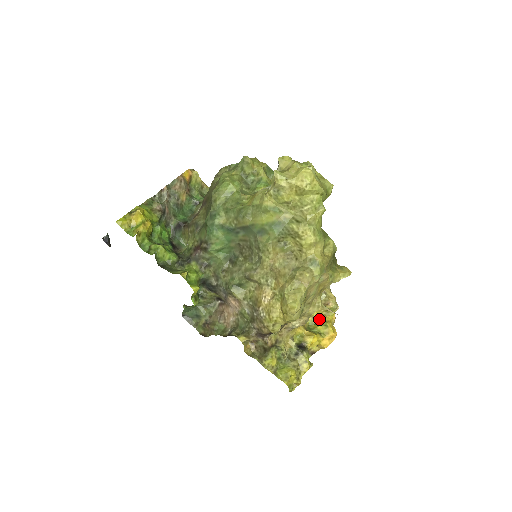
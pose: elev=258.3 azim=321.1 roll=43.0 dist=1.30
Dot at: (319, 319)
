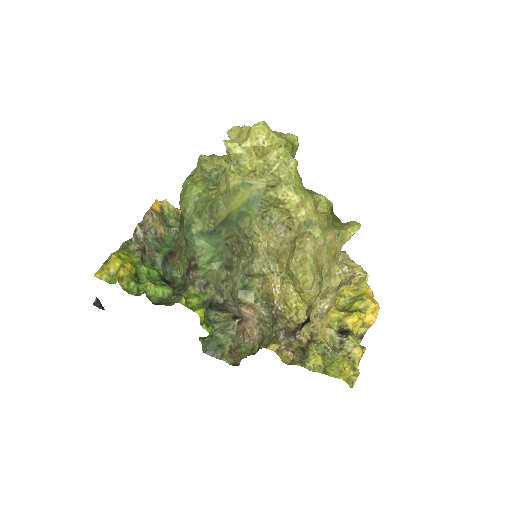
Dot at: (352, 296)
